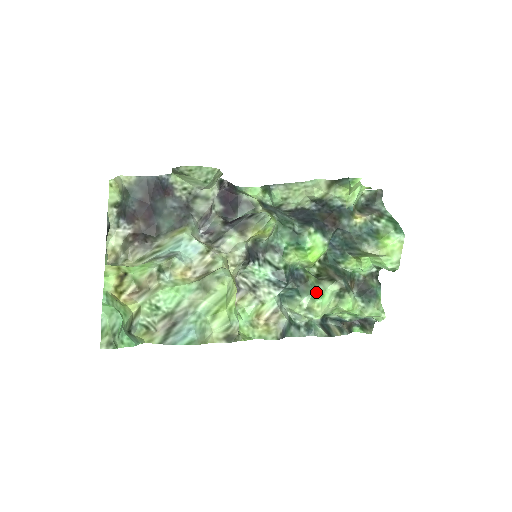
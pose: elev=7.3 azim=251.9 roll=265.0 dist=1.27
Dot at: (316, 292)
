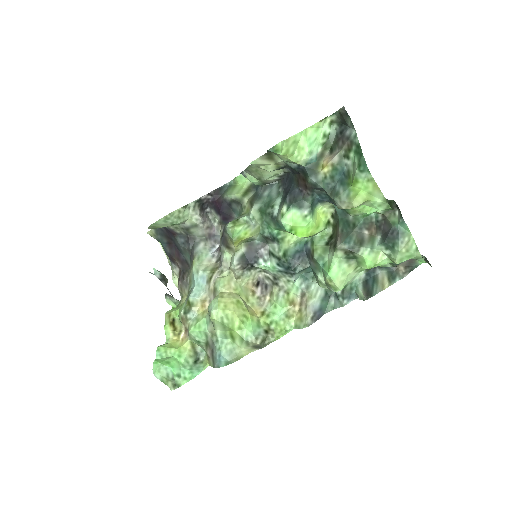
Dot at: (324, 266)
